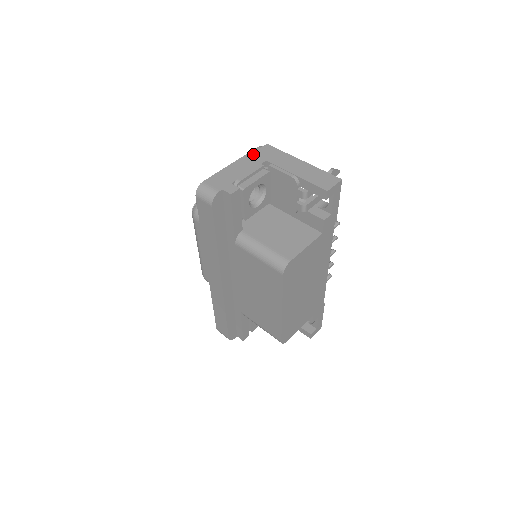
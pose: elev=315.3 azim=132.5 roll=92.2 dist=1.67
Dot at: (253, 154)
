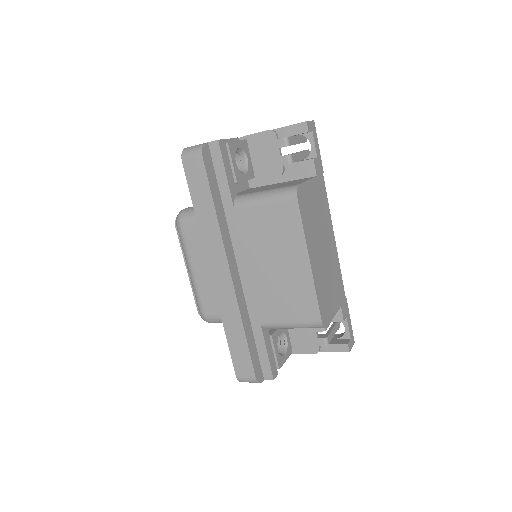
Dot at: occluded
